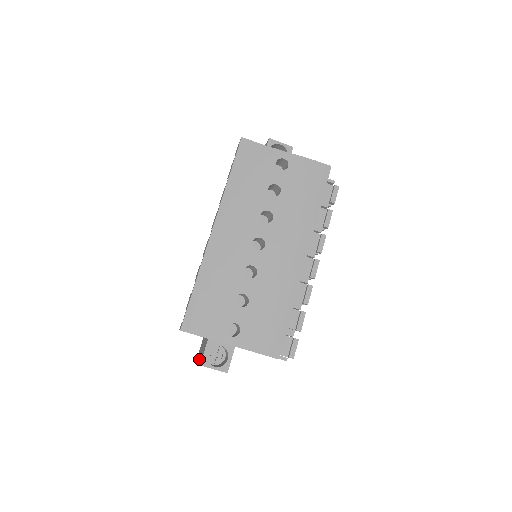
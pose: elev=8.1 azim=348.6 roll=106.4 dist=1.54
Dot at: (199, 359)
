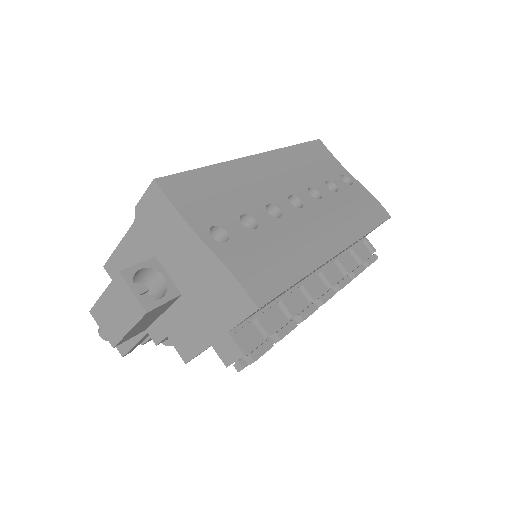
Dot at: occluded
